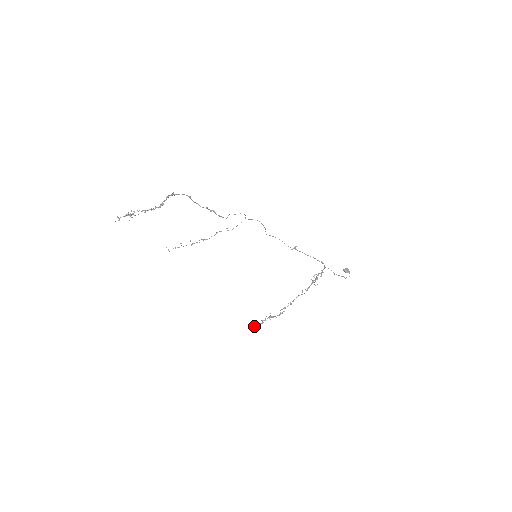
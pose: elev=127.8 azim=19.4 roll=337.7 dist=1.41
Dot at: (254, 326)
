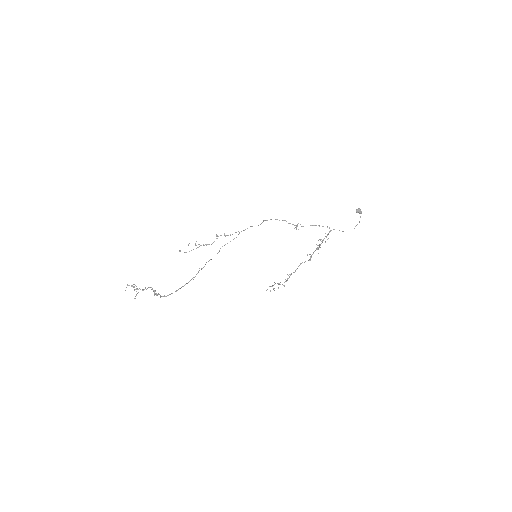
Dot at: occluded
